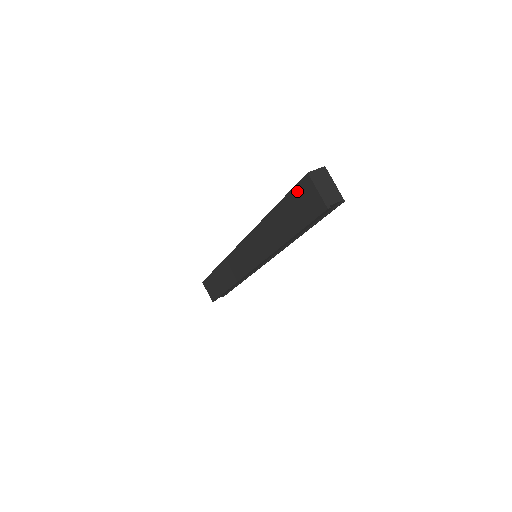
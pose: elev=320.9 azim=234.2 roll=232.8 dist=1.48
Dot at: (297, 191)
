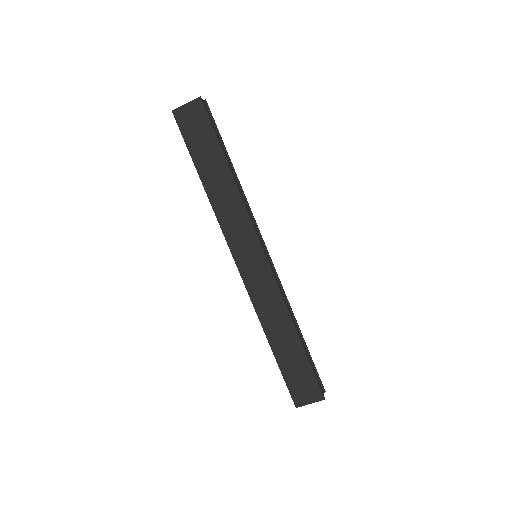
Dot at: (185, 131)
